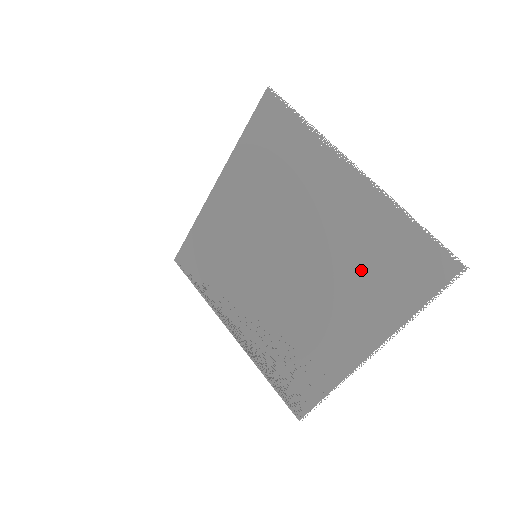
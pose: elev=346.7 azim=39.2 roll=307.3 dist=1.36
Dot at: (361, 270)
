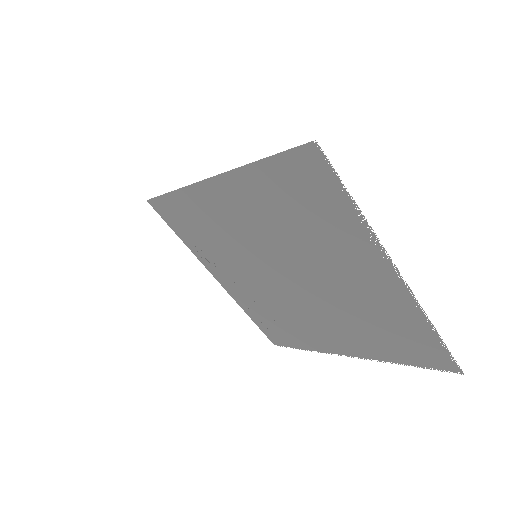
Dot at: (368, 324)
